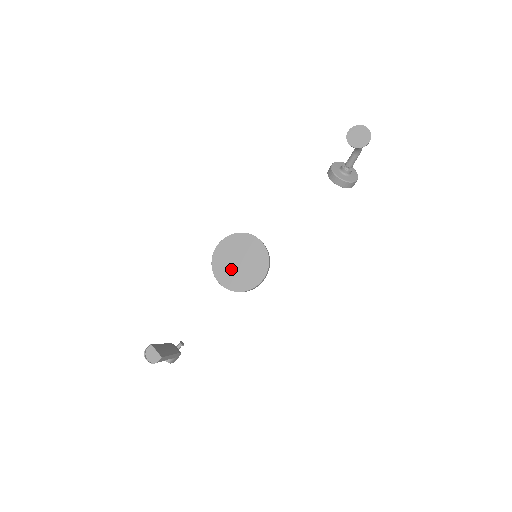
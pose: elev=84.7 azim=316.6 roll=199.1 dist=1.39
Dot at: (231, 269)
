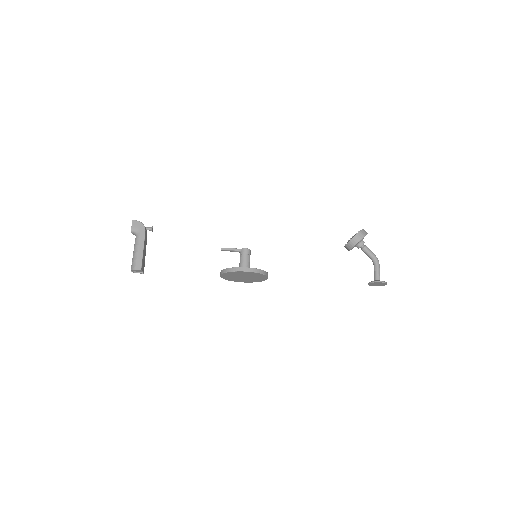
Dot at: (235, 277)
